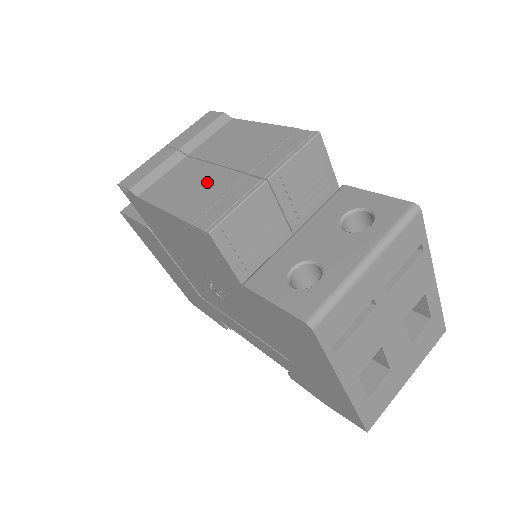
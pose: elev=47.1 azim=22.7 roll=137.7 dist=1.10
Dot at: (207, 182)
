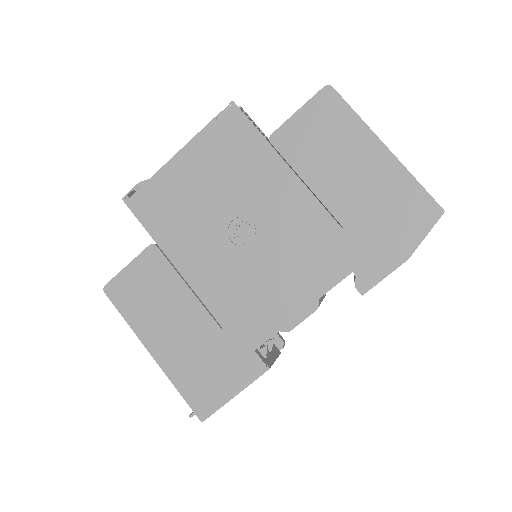
Dot at: occluded
